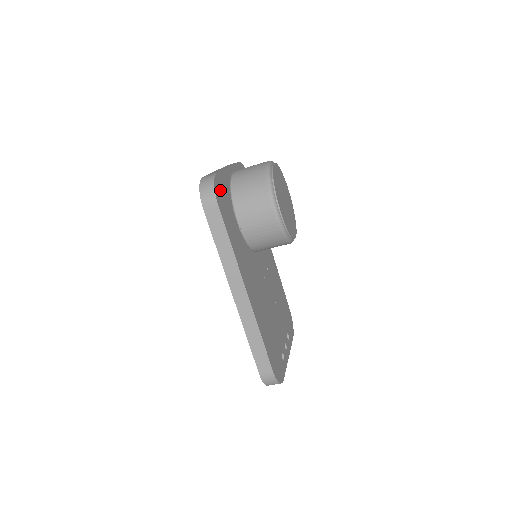
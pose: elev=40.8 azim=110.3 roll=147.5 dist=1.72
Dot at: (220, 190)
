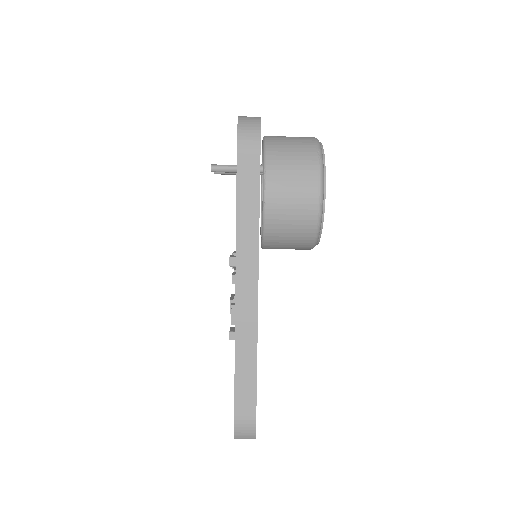
Dot at: occluded
